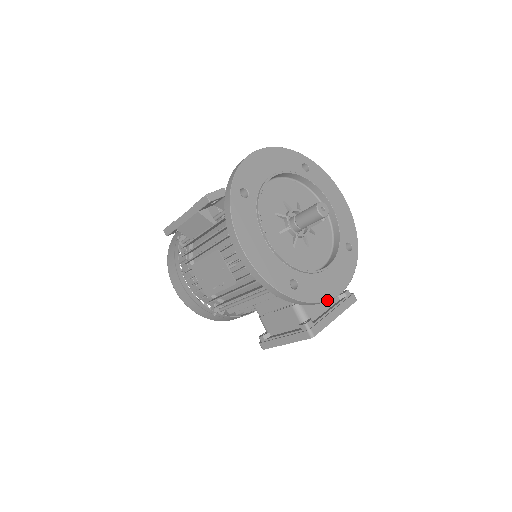
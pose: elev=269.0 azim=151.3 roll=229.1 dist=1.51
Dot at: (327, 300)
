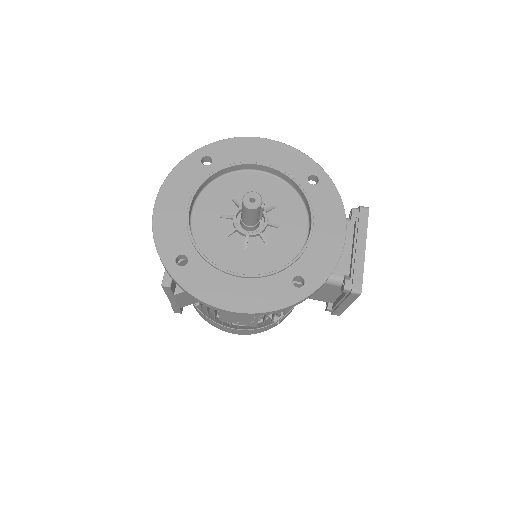
Dot at: (340, 256)
